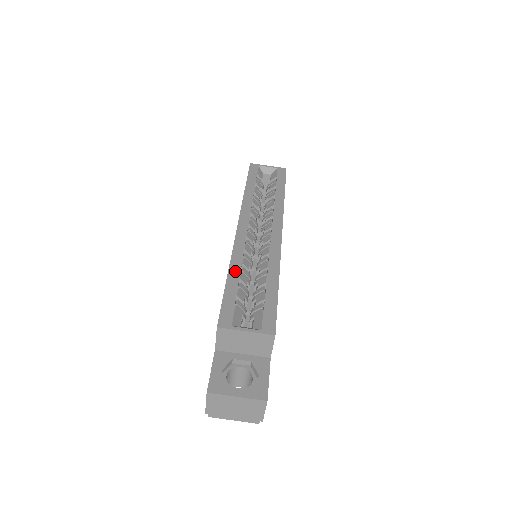
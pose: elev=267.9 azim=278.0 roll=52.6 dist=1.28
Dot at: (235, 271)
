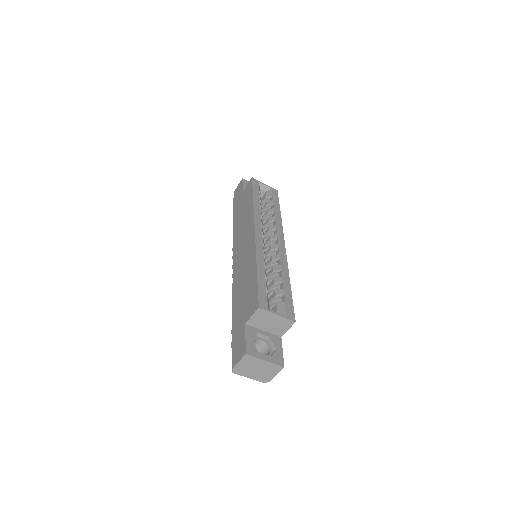
Dot at: (261, 267)
